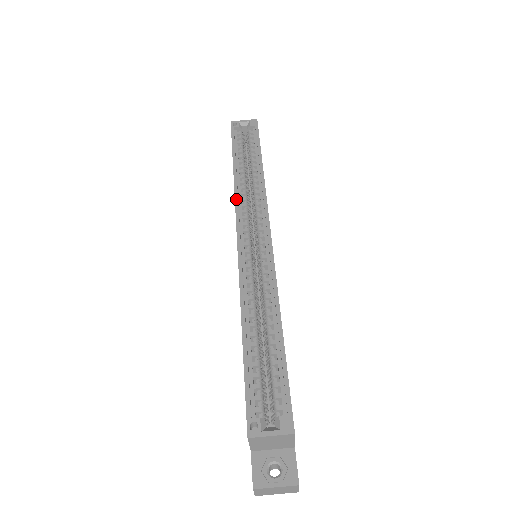
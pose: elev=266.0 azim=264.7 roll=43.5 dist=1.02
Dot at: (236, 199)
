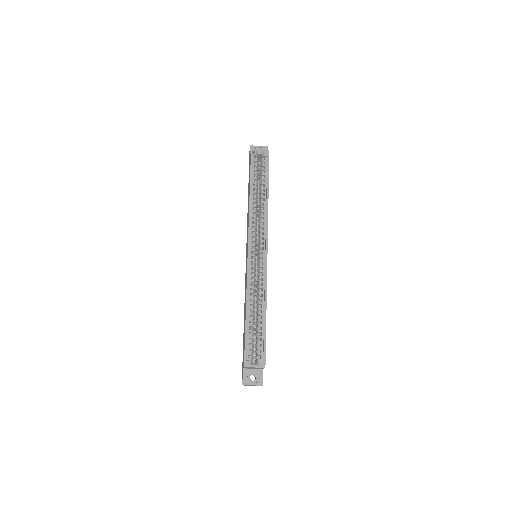
Dot at: (249, 221)
